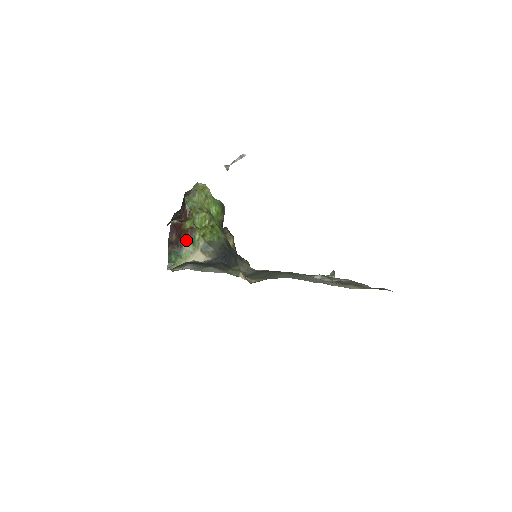
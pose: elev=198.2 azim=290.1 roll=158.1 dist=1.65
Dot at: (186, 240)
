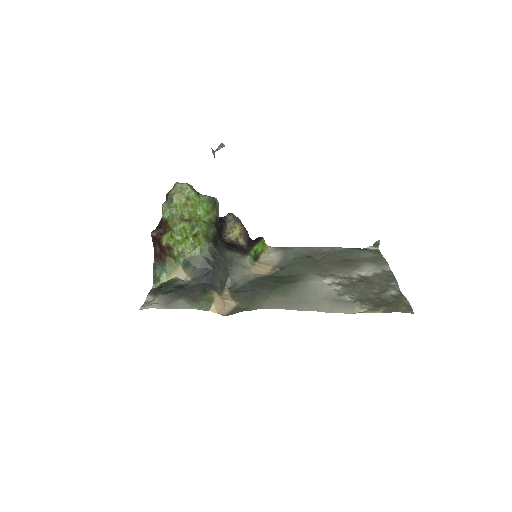
Dot at: (167, 255)
